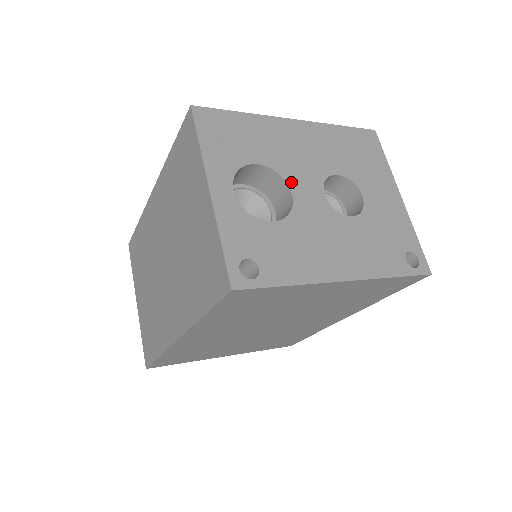
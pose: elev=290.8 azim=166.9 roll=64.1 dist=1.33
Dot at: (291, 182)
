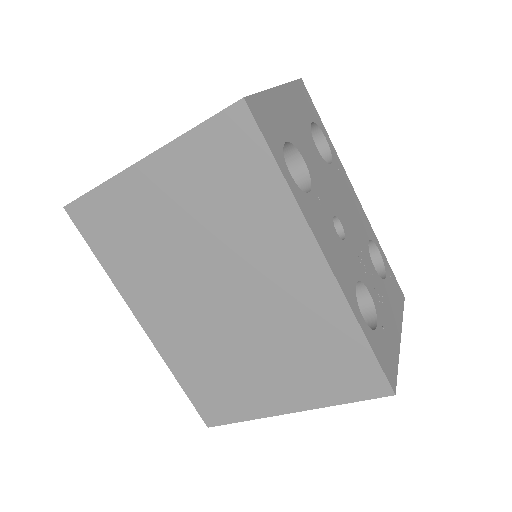
Dot at: occluded
